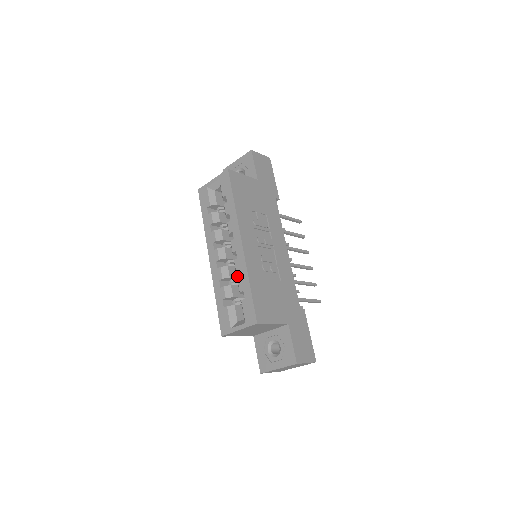
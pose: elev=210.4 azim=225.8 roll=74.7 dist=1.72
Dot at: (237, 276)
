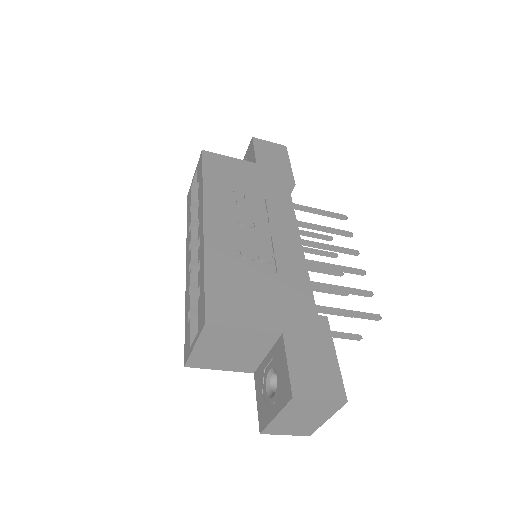
Dot at: occluded
